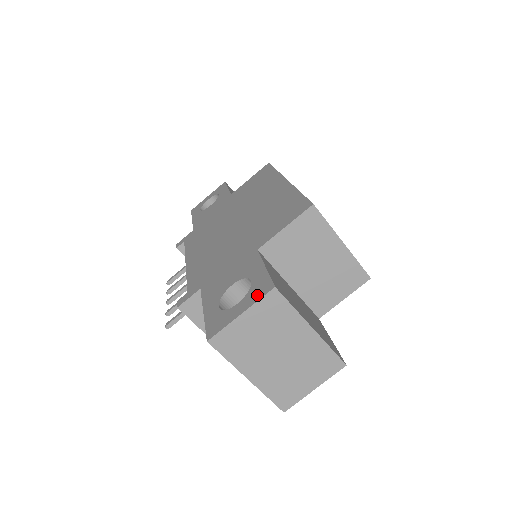
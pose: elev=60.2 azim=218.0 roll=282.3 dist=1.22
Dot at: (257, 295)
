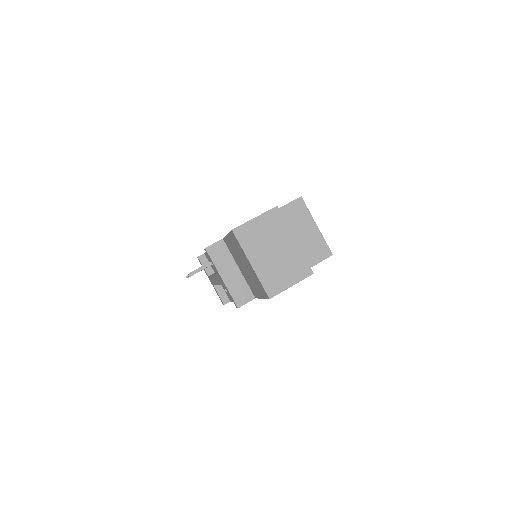
Dot at: (265, 212)
